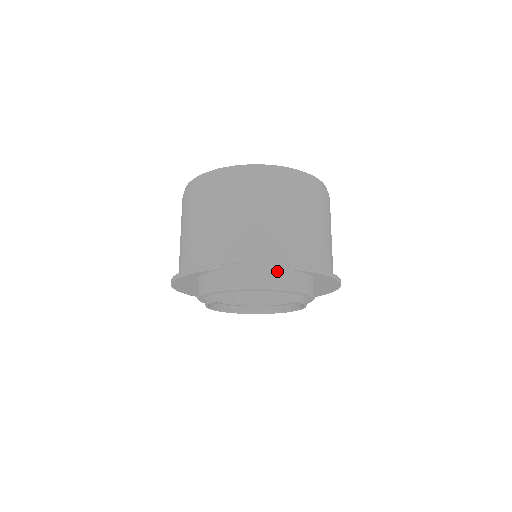
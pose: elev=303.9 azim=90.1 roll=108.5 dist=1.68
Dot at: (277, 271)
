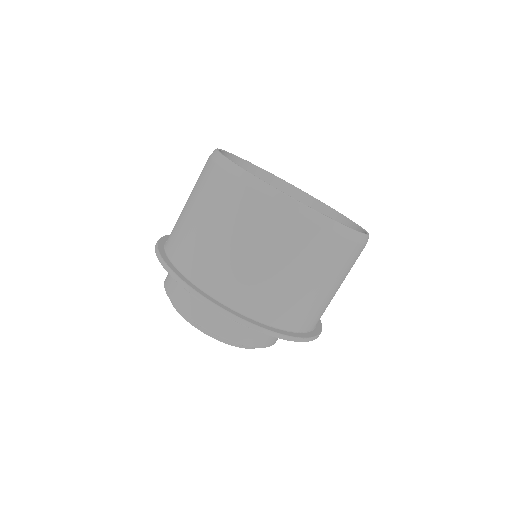
Dot at: (231, 321)
